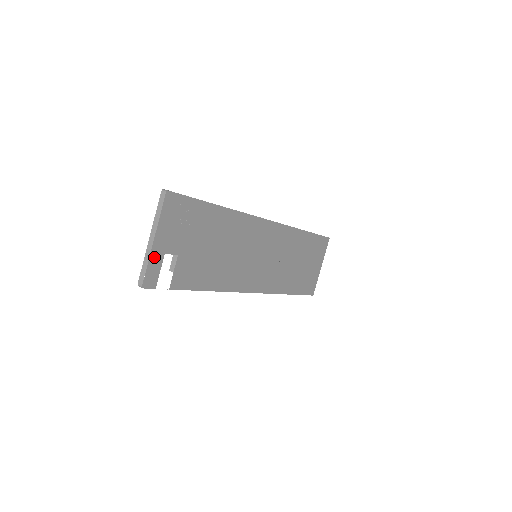
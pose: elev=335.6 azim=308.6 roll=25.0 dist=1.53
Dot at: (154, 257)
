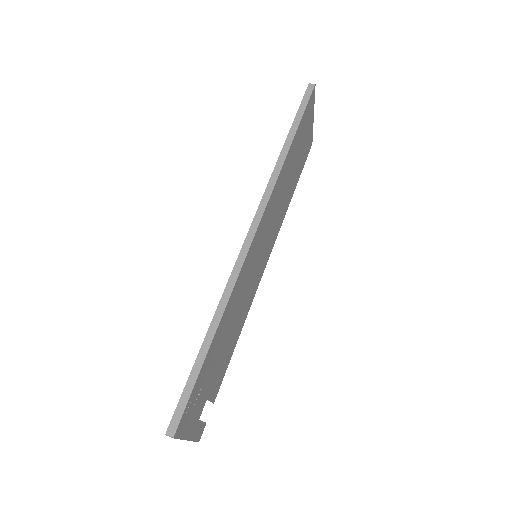
Dot at: (194, 434)
